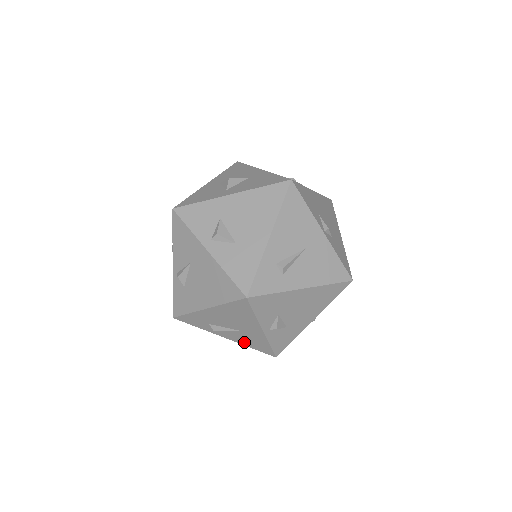
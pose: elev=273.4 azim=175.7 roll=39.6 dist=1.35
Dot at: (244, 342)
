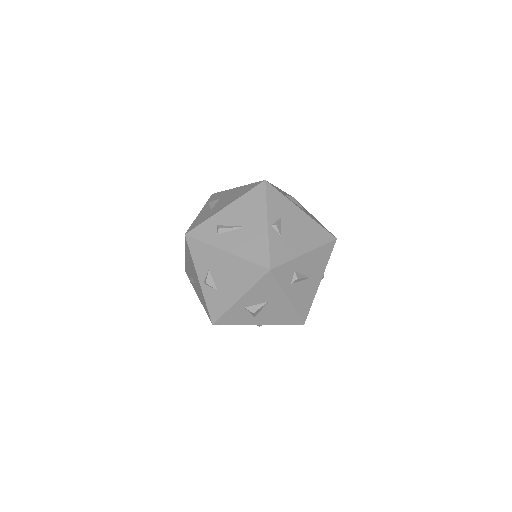
Dot at: (202, 301)
